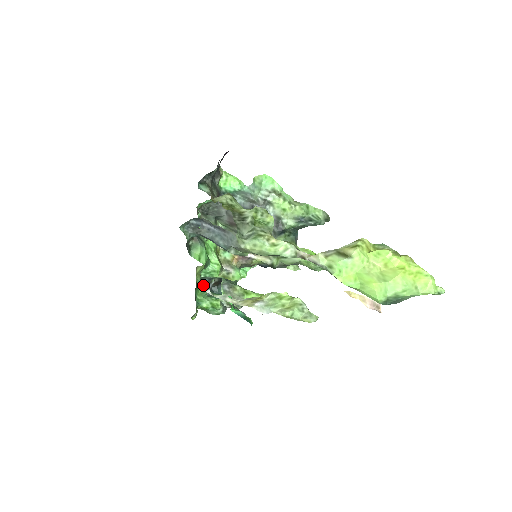
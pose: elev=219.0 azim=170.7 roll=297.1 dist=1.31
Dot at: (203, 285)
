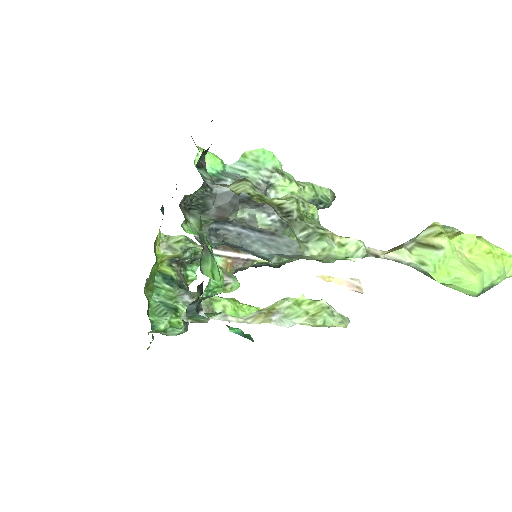
Dot at: (196, 307)
